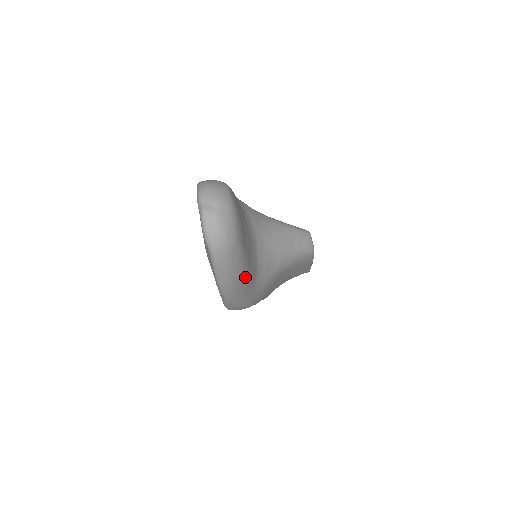
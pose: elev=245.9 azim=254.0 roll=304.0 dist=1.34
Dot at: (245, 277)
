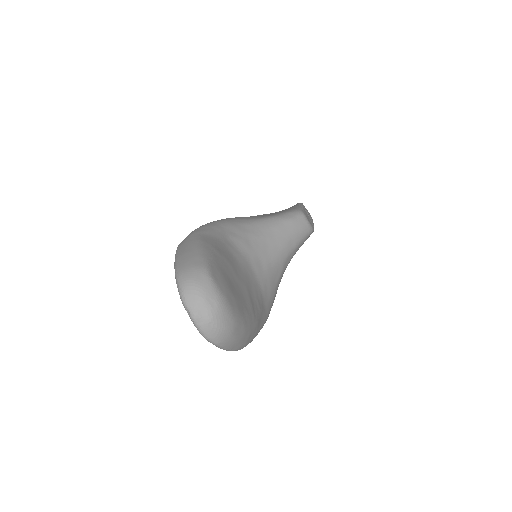
Dot at: (254, 326)
